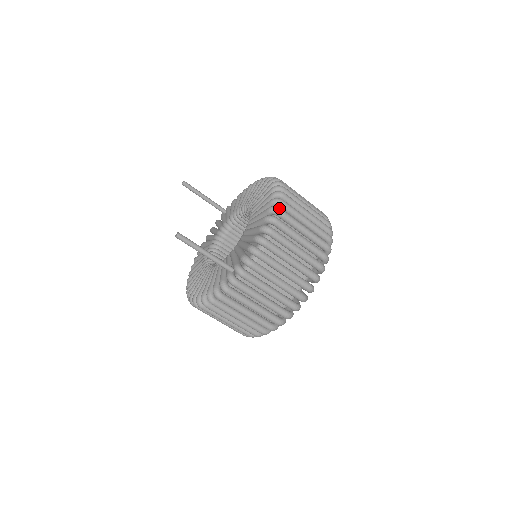
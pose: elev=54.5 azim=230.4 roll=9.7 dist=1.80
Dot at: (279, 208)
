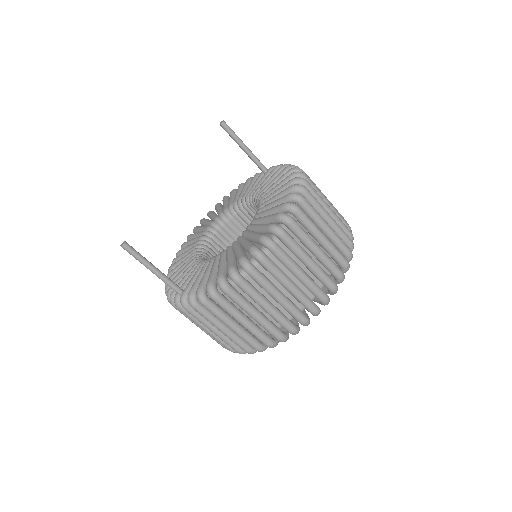
Dot at: (249, 267)
